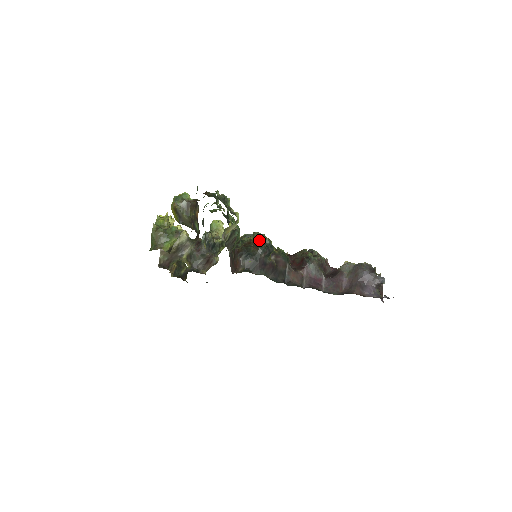
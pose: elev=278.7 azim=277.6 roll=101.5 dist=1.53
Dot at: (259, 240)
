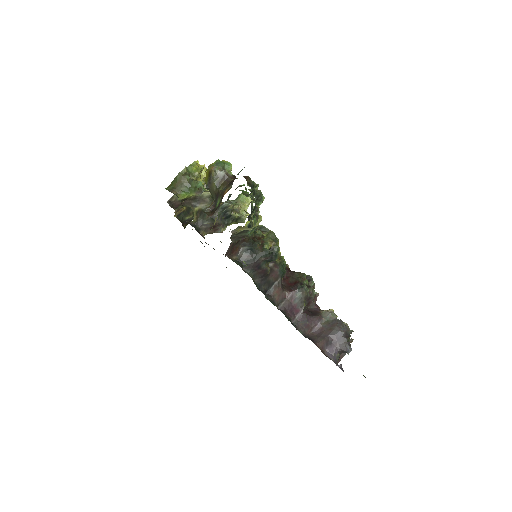
Dot at: (269, 243)
